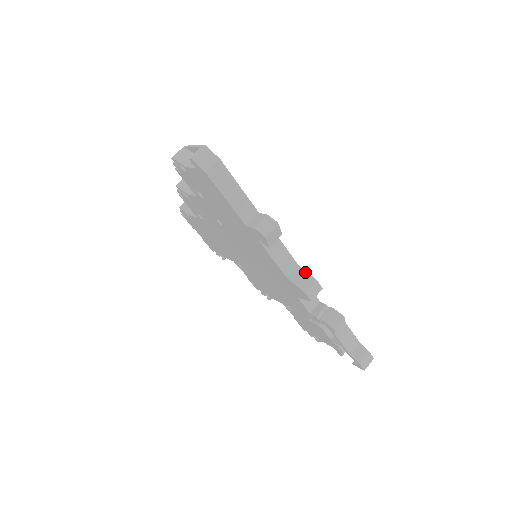
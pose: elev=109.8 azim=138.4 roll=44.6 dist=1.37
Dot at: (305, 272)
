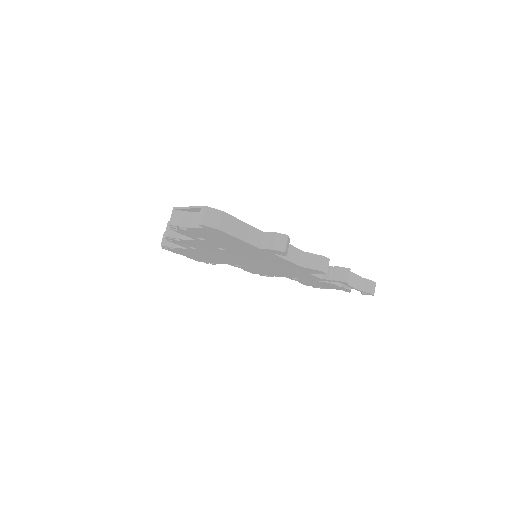
Dot at: (312, 255)
